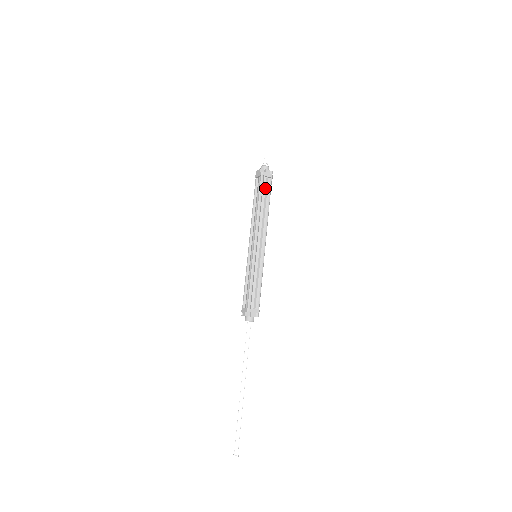
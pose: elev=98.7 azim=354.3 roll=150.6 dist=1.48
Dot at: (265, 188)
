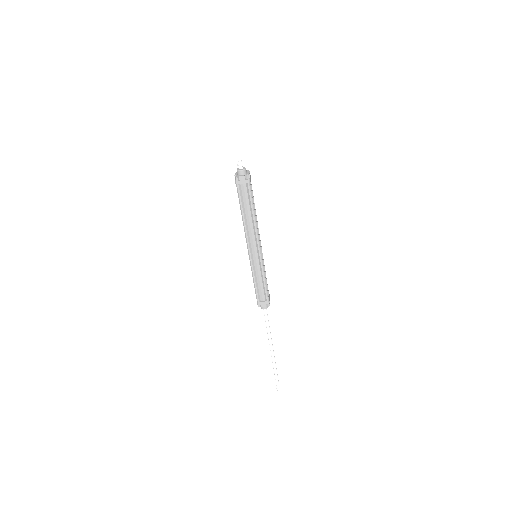
Dot at: (245, 195)
